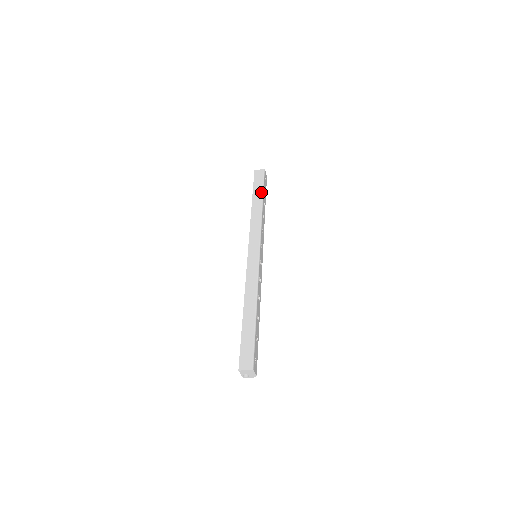
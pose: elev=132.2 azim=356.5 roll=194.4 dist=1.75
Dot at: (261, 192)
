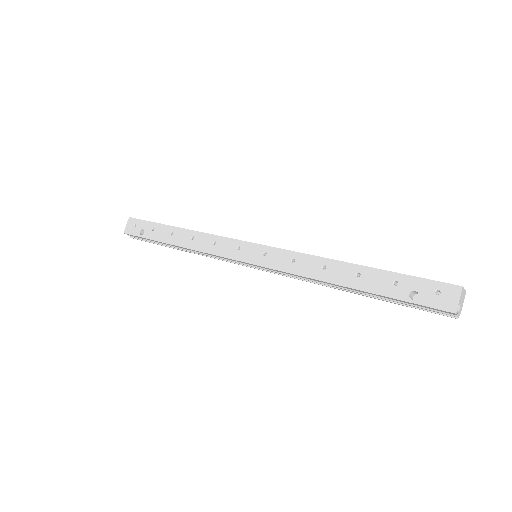
Dot at: occluded
